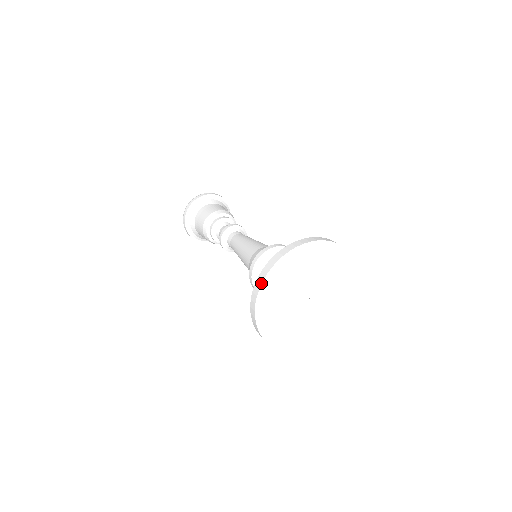
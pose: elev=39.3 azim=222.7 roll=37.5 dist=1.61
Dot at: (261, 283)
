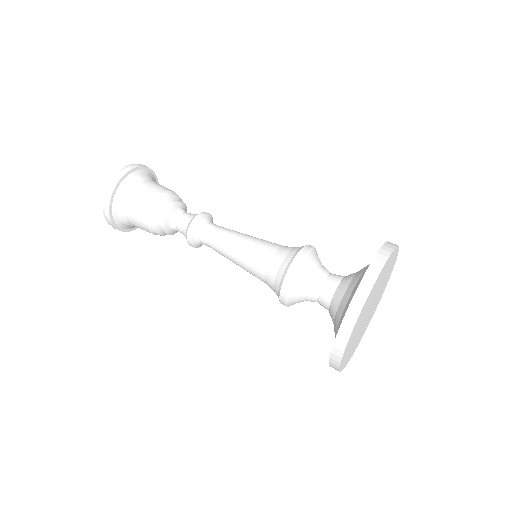
Dot at: (384, 264)
